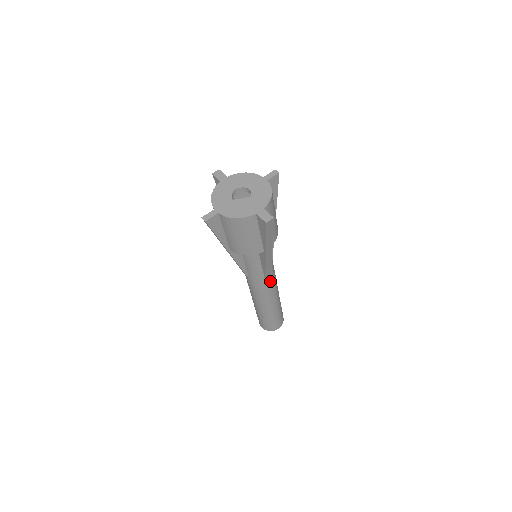
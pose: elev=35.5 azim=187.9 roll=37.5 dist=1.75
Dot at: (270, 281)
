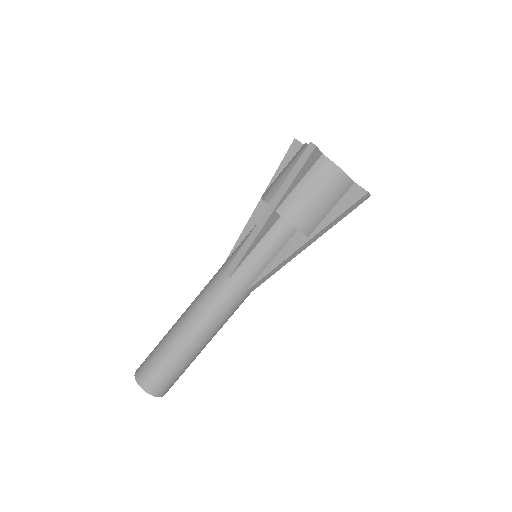
Dot at: (243, 299)
